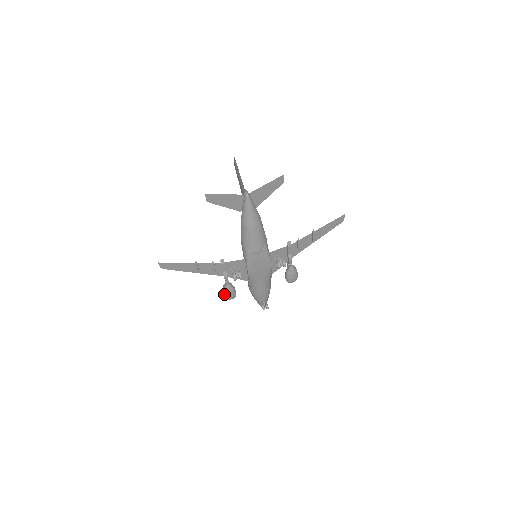
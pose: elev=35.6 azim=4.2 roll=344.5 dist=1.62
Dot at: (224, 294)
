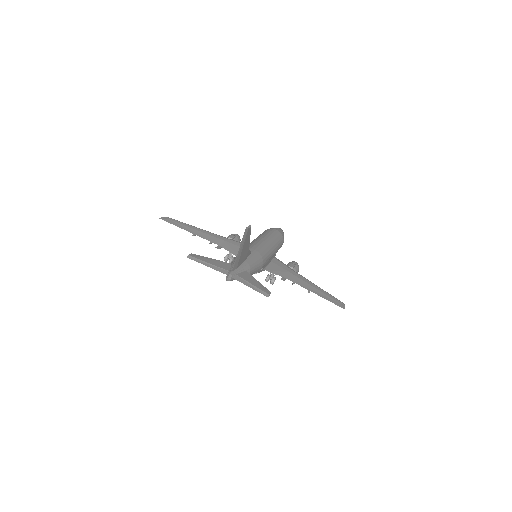
Dot at: occluded
